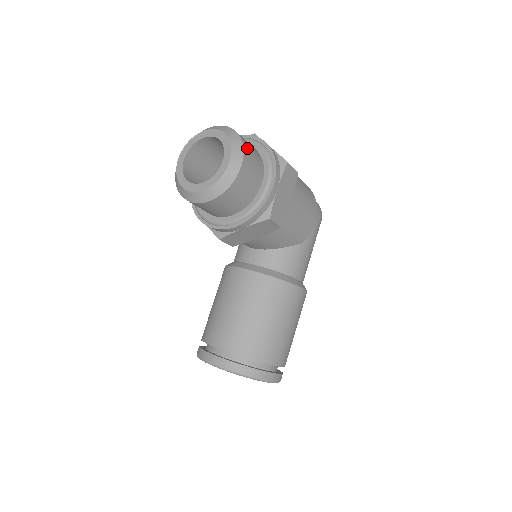
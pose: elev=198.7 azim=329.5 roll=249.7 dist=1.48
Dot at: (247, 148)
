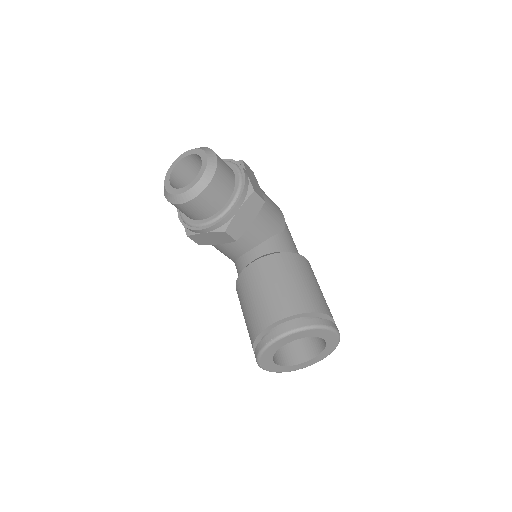
Dot at: occluded
